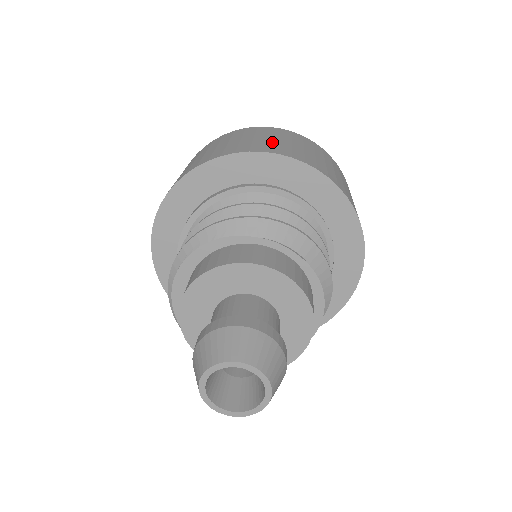
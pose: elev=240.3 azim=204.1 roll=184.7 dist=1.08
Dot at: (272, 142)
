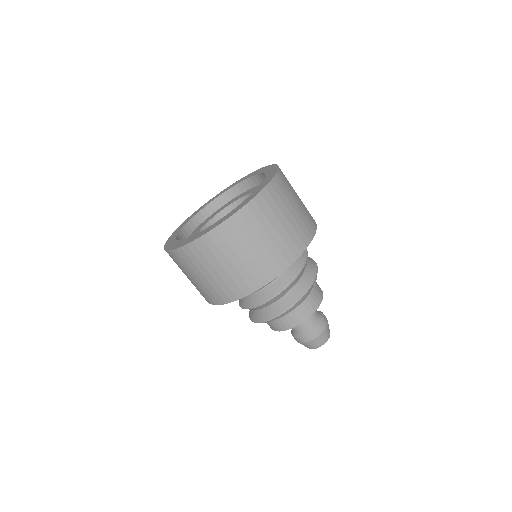
Dot at: (285, 235)
